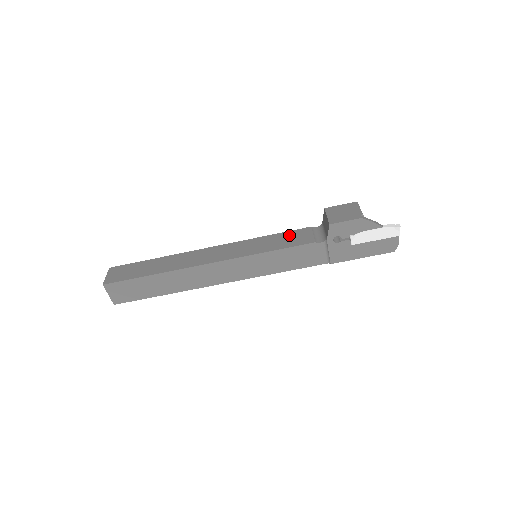
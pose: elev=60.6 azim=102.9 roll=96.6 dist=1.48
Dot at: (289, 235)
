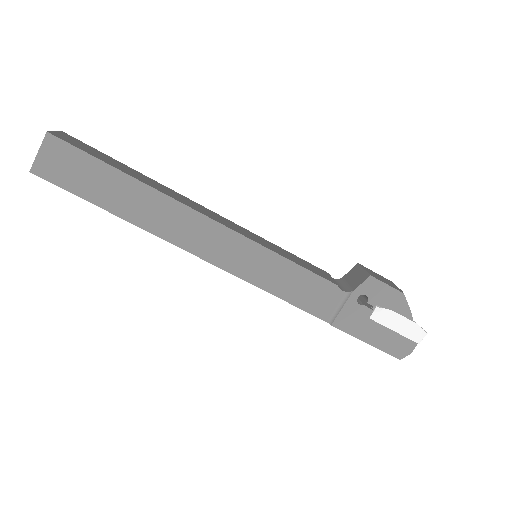
Dot at: (305, 262)
